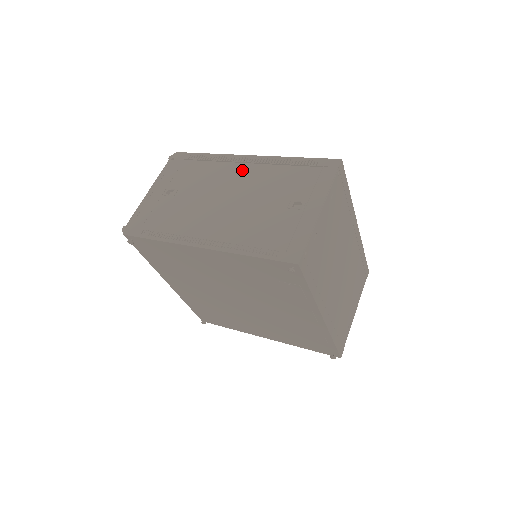
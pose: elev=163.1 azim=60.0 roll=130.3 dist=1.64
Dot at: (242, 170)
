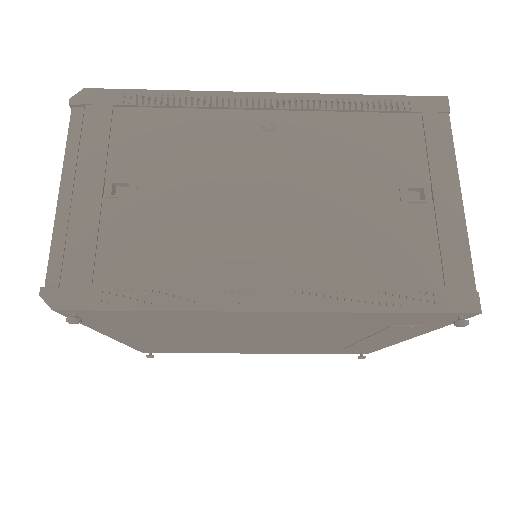
Dot at: (268, 127)
